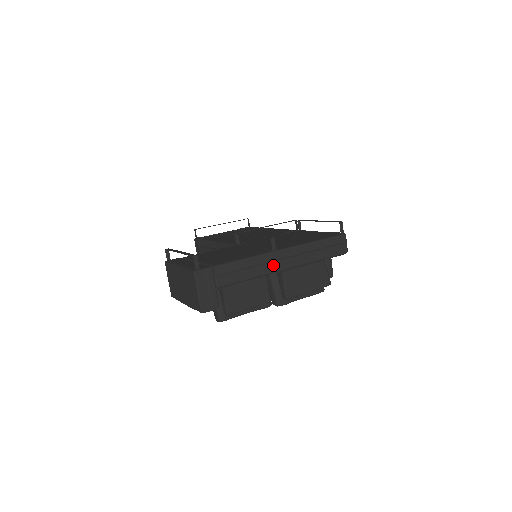
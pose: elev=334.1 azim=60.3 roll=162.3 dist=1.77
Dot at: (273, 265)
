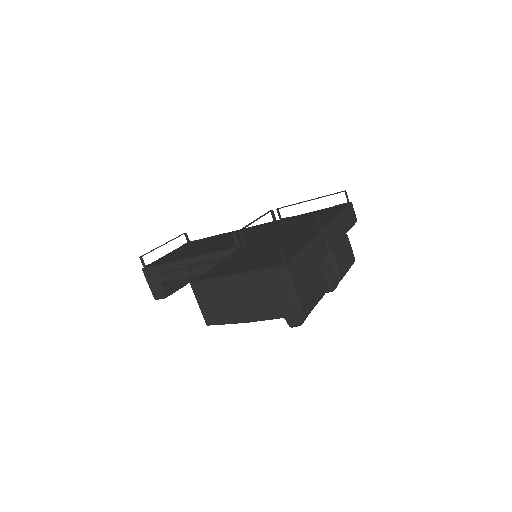
Dot at: (325, 245)
